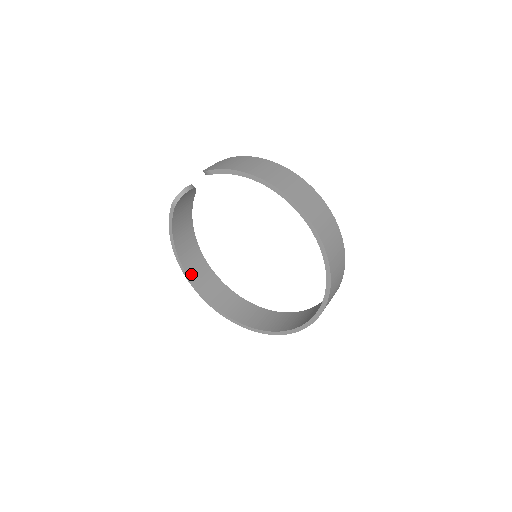
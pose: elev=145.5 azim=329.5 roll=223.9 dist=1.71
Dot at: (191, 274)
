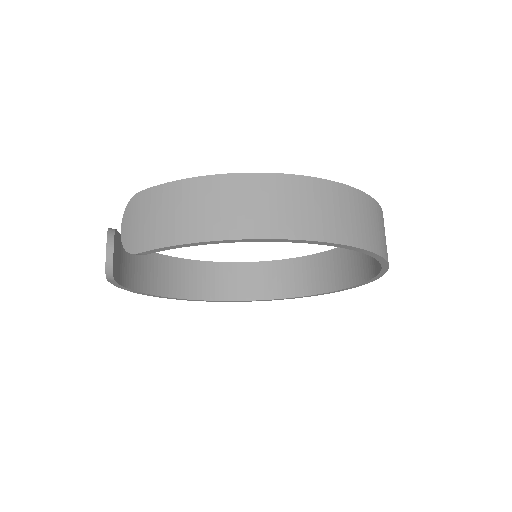
Dot at: (181, 292)
